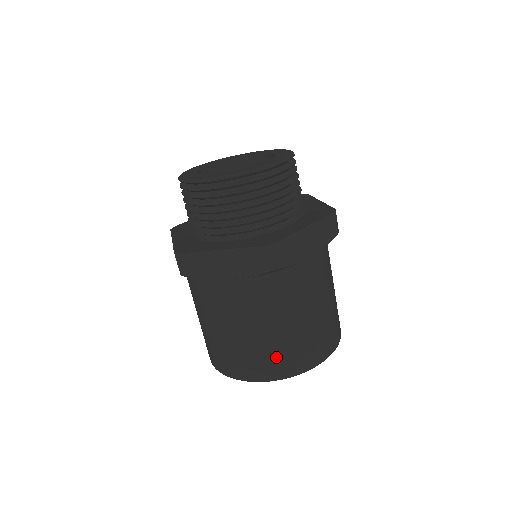
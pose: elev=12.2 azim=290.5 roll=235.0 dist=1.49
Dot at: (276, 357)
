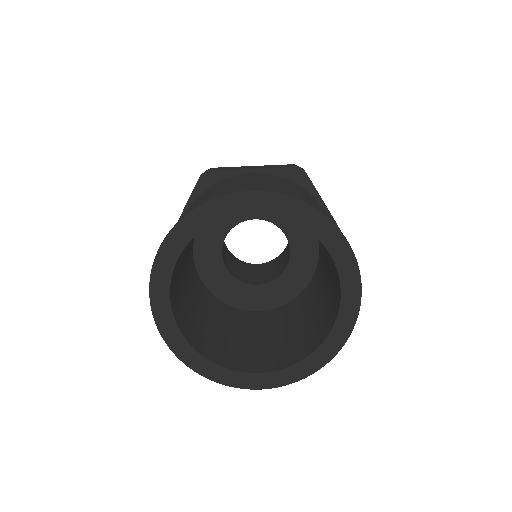
Dot at: (287, 191)
